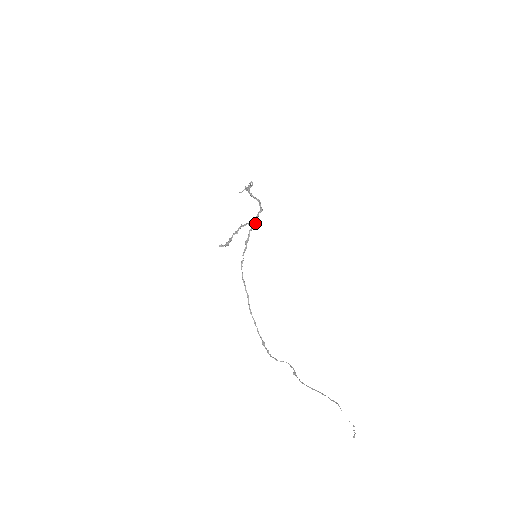
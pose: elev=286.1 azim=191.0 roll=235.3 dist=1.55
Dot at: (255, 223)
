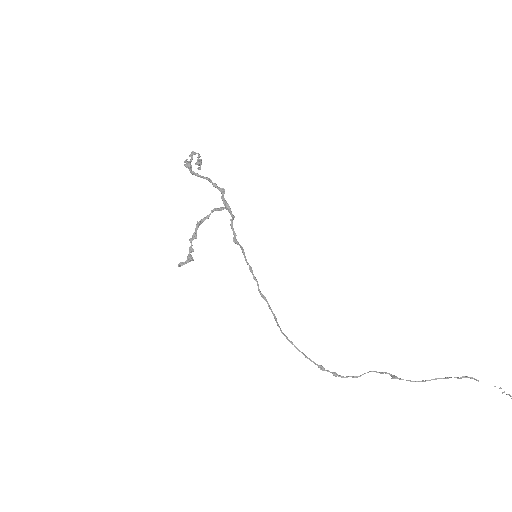
Dot at: (229, 211)
